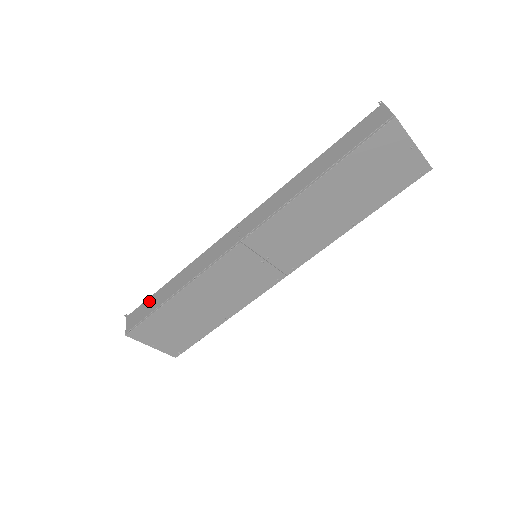
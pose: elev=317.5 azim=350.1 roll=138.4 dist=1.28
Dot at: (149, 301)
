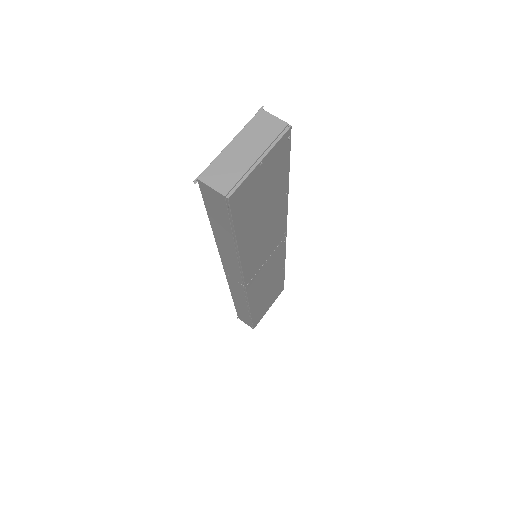
Dot at: (239, 313)
